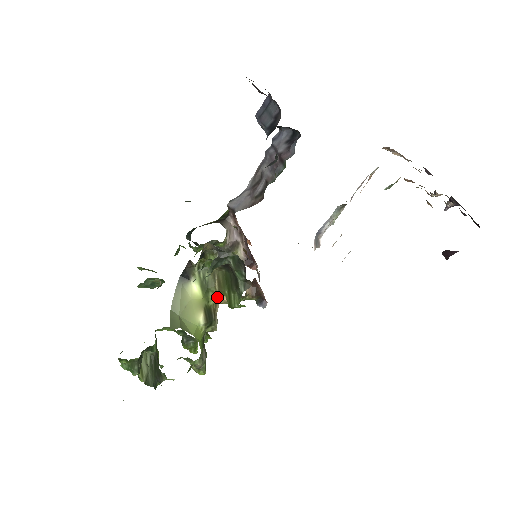
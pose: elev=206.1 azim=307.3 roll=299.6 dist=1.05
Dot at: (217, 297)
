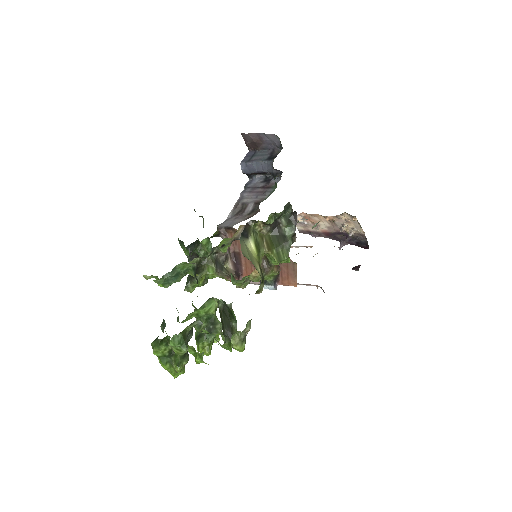
Dot at: (261, 261)
